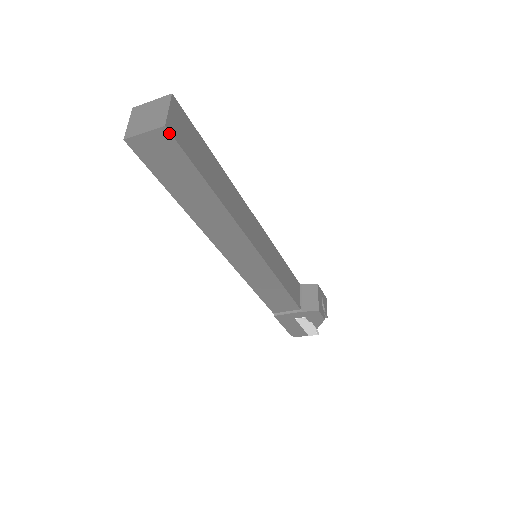
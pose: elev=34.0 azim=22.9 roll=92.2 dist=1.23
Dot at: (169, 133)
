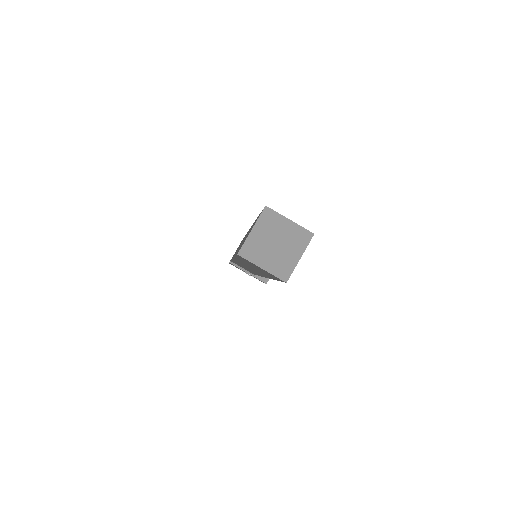
Dot at: (284, 281)
